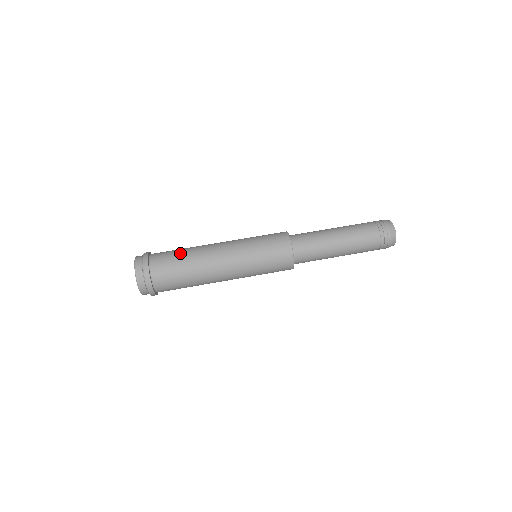
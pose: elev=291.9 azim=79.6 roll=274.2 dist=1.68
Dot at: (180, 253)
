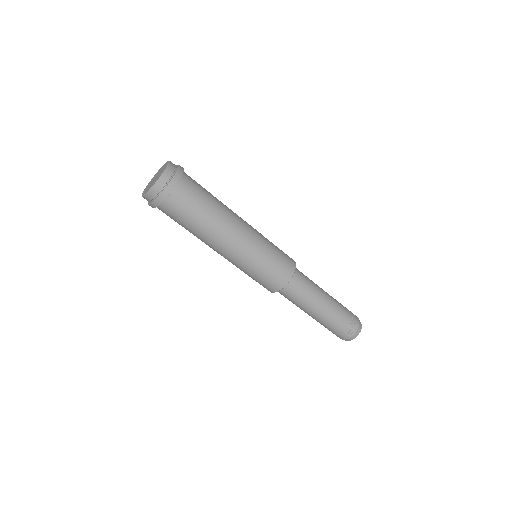
Dot at: (195, 219)
